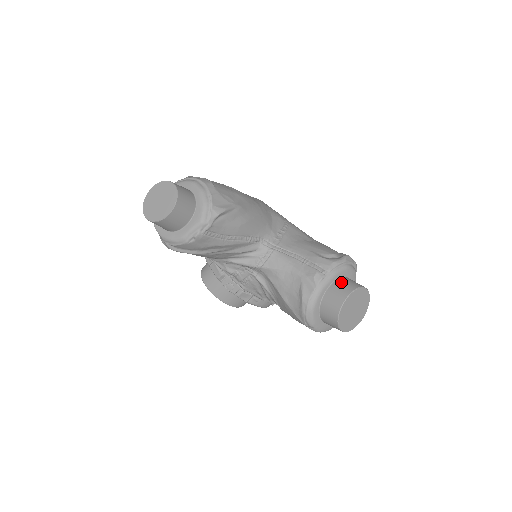
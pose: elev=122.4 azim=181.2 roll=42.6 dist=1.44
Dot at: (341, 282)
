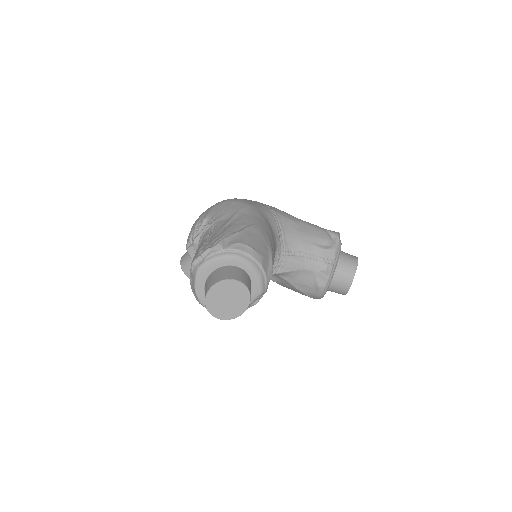
Dot at: (343, 263)
